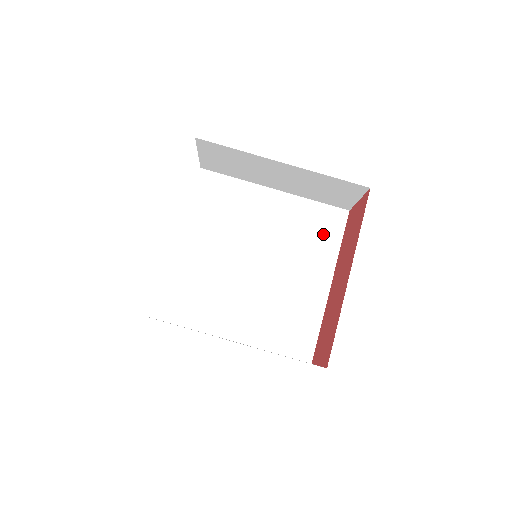
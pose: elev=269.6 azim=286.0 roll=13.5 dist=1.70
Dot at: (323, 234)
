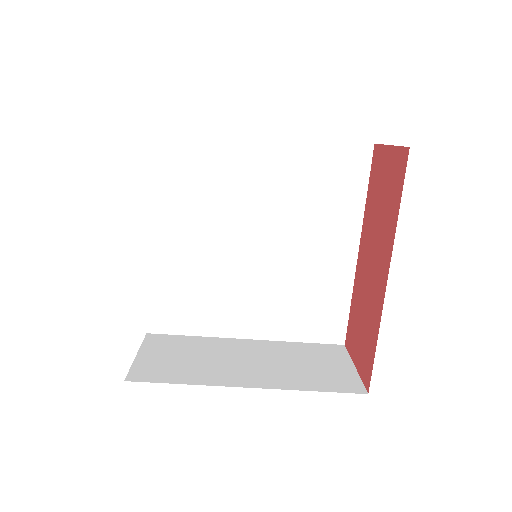
Dot at: (340, 186)
